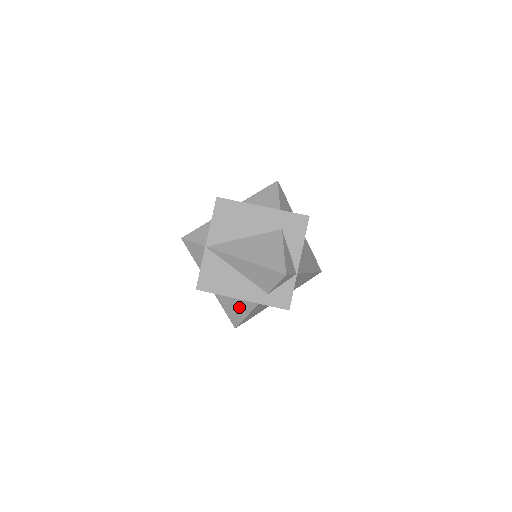
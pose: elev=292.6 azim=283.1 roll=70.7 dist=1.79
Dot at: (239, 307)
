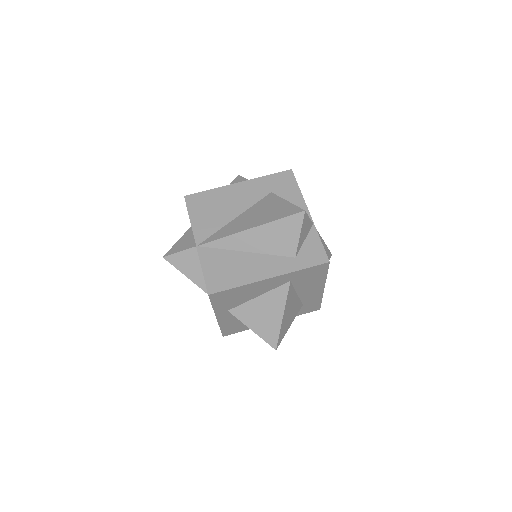
Dot at: (268, 309)
